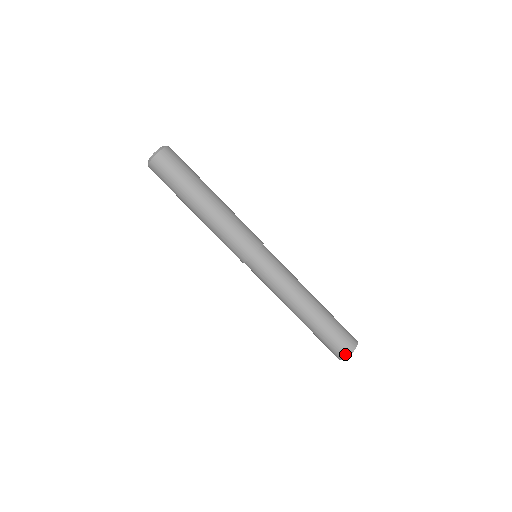
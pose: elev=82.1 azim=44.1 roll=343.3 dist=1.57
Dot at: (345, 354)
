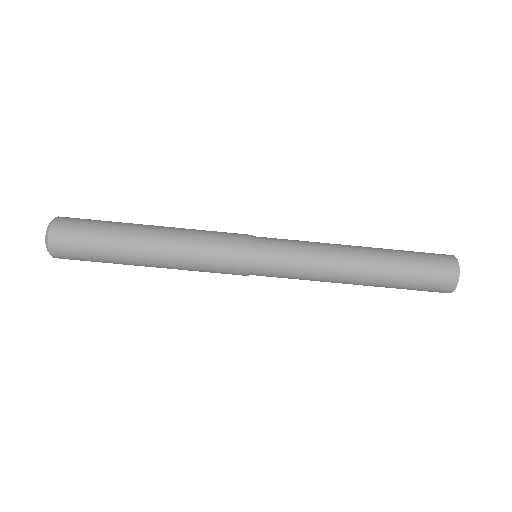
Dot at: (452, 284)
